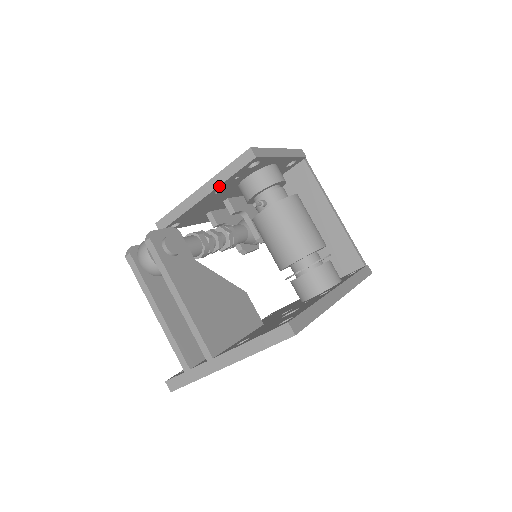
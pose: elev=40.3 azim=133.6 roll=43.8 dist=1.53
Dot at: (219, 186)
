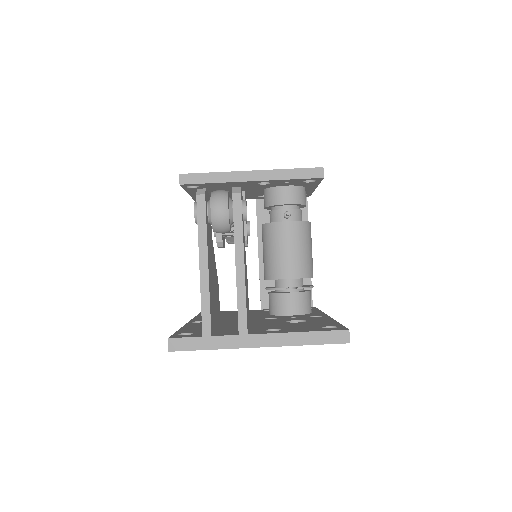
Dot at: (273, 180)
